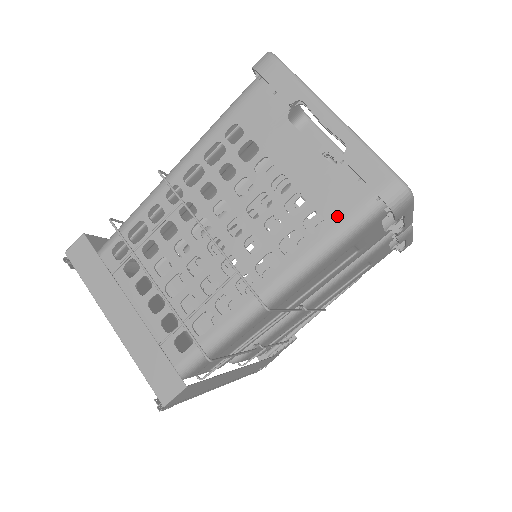
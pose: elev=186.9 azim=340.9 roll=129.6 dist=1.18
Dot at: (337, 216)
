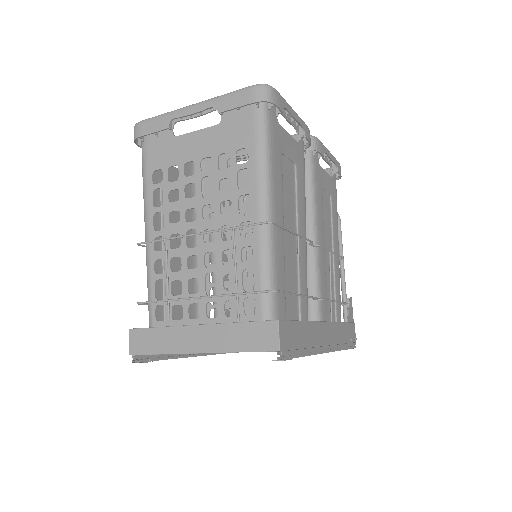
Dot at: (249, 138)
